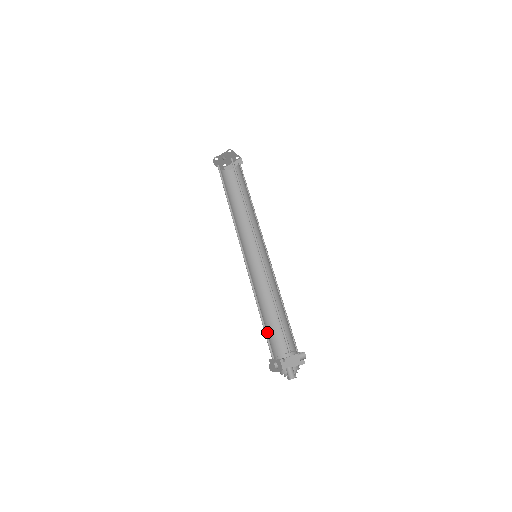
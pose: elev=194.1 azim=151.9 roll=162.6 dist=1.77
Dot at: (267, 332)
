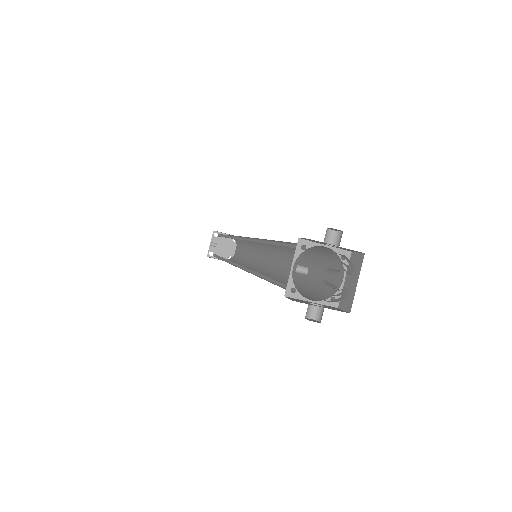
Dot at: occluded
